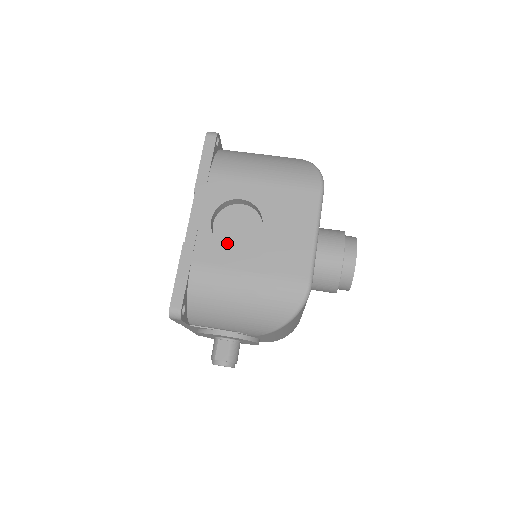
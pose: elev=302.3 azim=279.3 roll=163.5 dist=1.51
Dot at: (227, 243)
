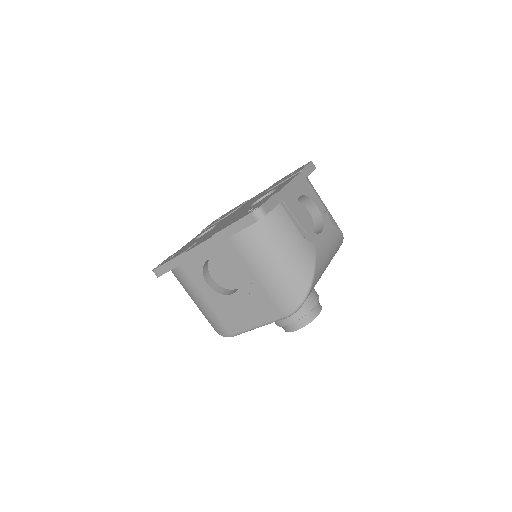
Dot at: (212, 272)
